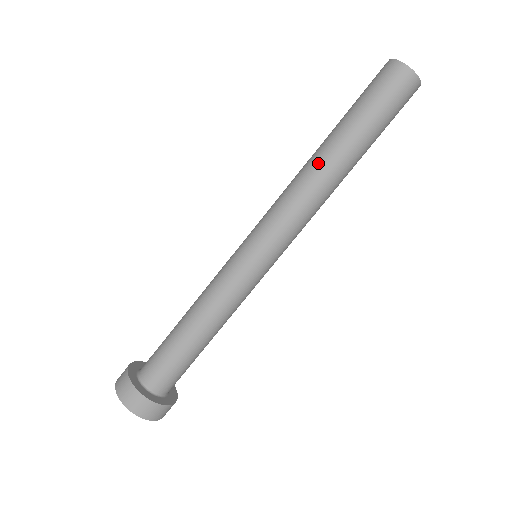
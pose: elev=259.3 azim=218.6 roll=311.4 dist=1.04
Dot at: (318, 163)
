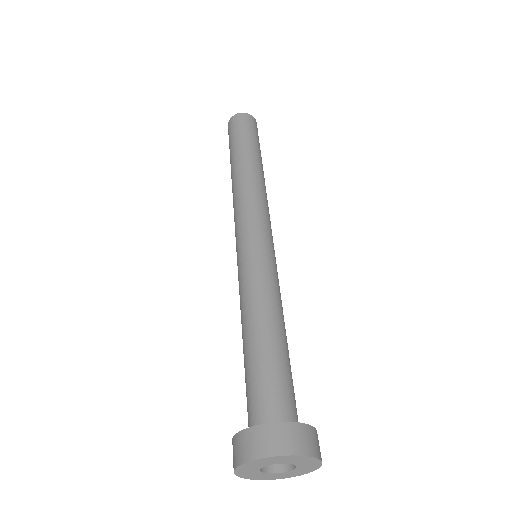
Dot at: (250, 171)
